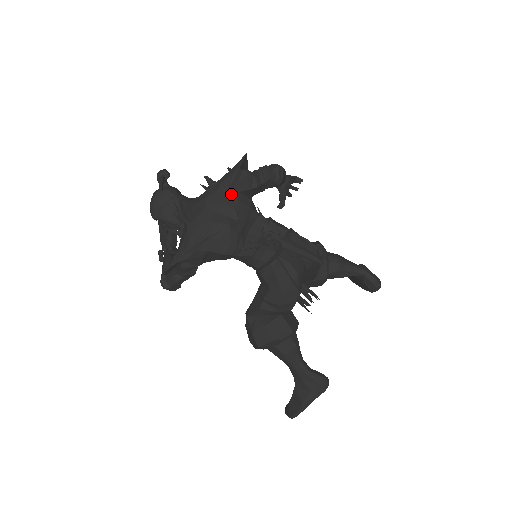
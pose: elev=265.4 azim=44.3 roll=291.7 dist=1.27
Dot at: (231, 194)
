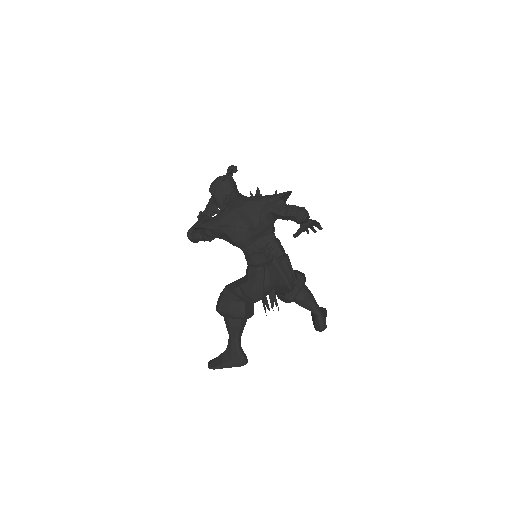
Dot at: (264, 209)
